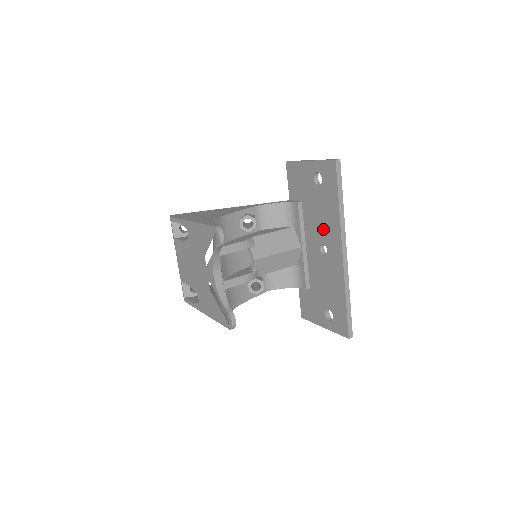
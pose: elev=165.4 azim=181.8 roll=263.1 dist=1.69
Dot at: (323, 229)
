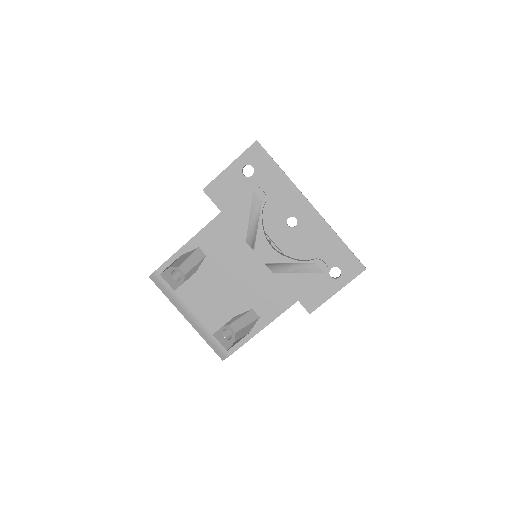
Dot at: (280, 205)
